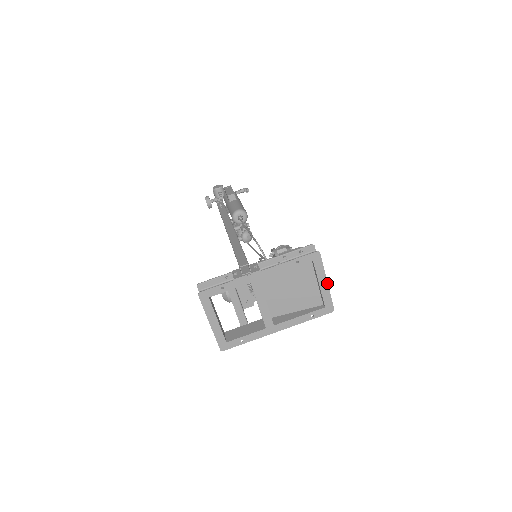
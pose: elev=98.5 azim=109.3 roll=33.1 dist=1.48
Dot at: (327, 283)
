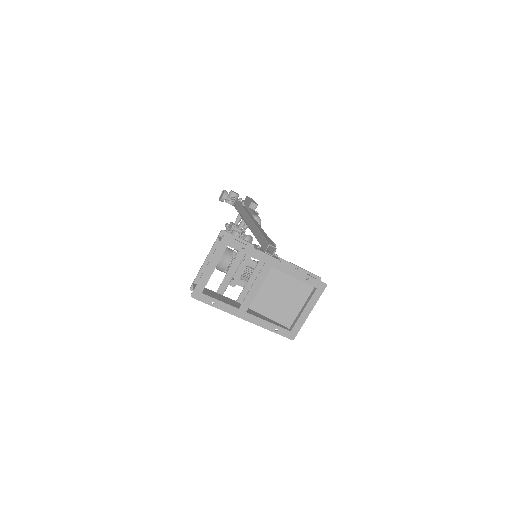
Dot at: occluded
